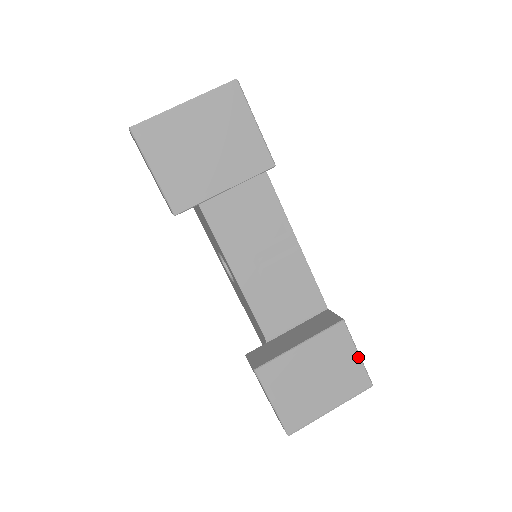
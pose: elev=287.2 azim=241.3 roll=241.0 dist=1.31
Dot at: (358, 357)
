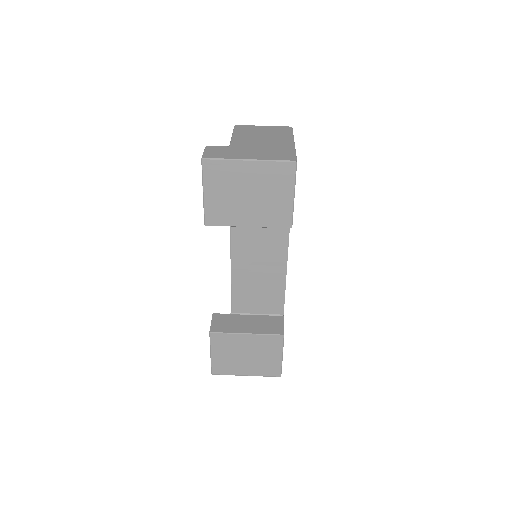
Dot at: (281, 358)
